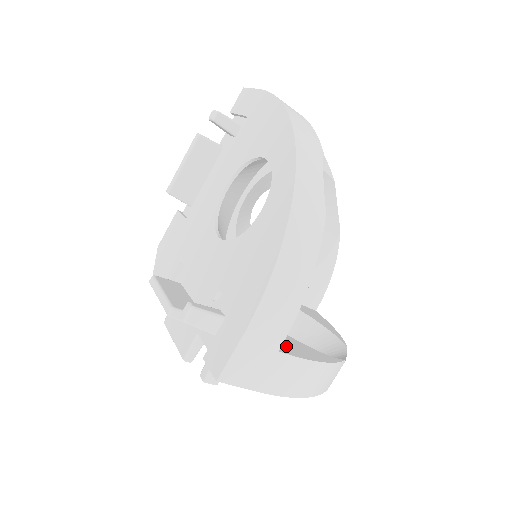
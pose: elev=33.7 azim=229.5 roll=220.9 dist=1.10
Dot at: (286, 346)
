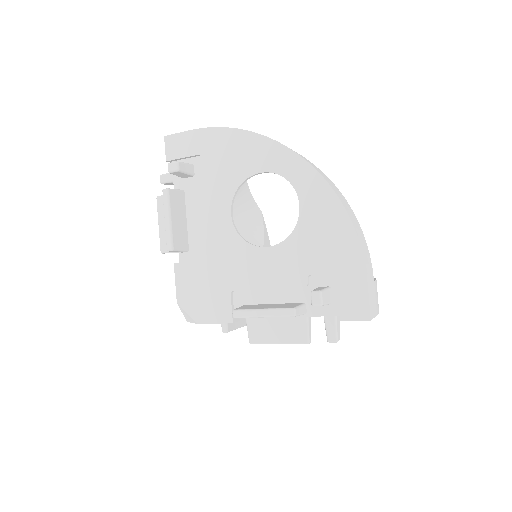
Dot at: occluded
